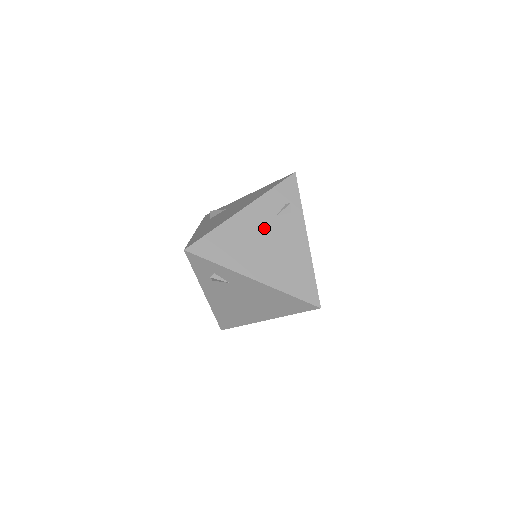
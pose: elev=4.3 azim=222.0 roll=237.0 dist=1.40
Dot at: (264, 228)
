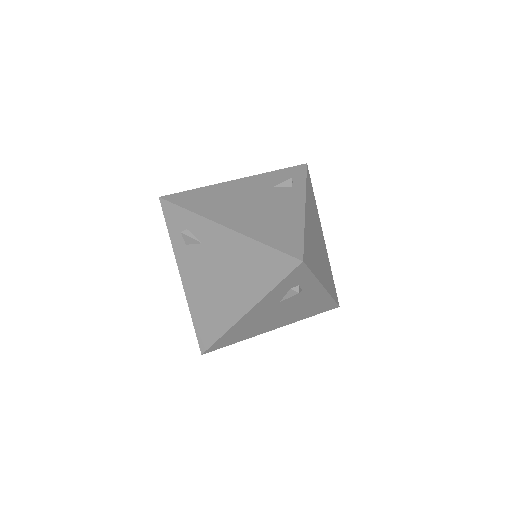
Dot at: (255, 193)
